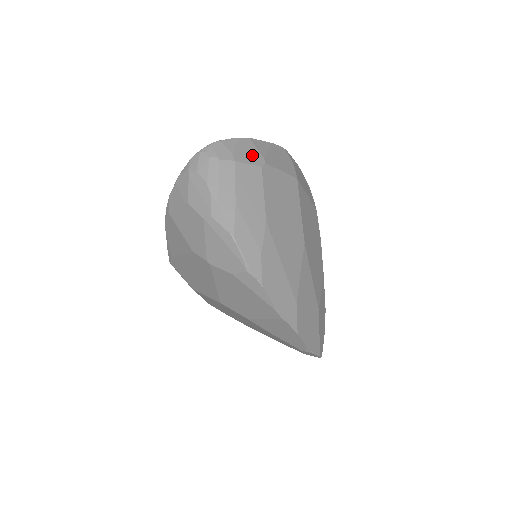
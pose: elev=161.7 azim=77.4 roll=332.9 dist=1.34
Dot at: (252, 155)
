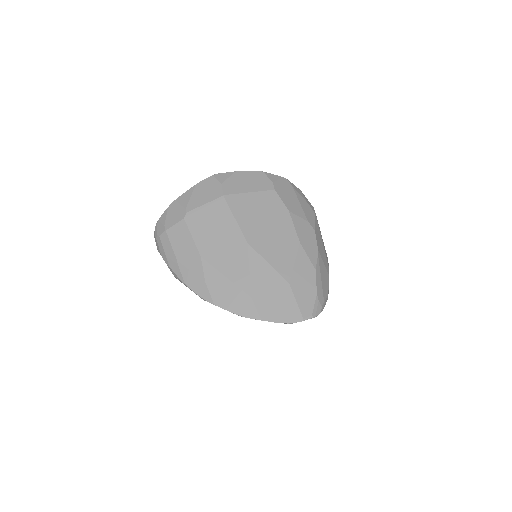
Dot at: (177, 214)
